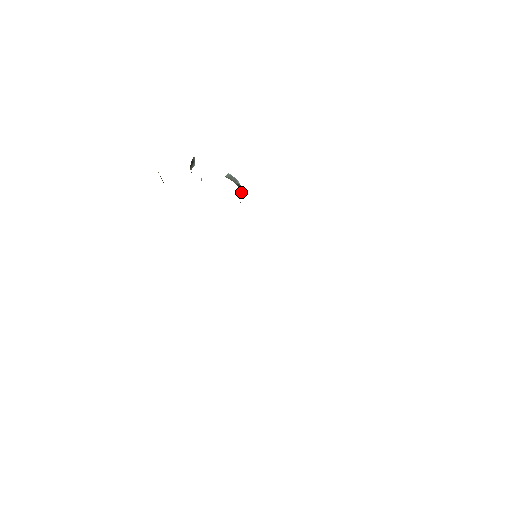
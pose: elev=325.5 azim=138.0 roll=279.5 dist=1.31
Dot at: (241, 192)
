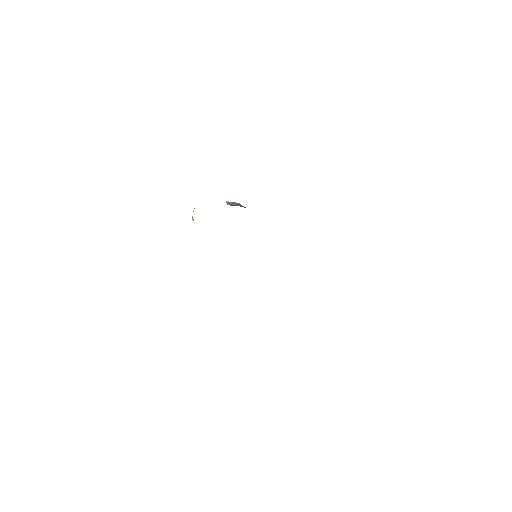
Dot at: occluded
